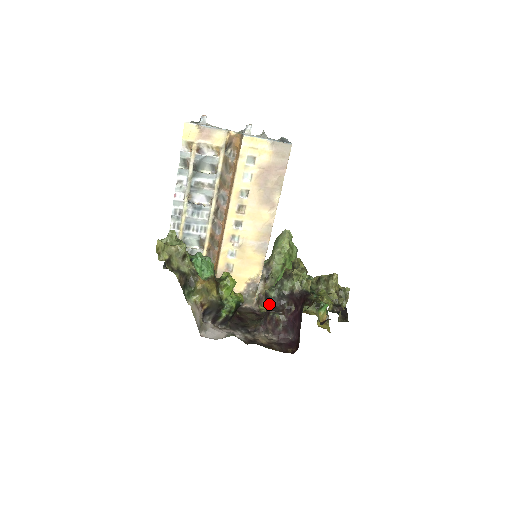
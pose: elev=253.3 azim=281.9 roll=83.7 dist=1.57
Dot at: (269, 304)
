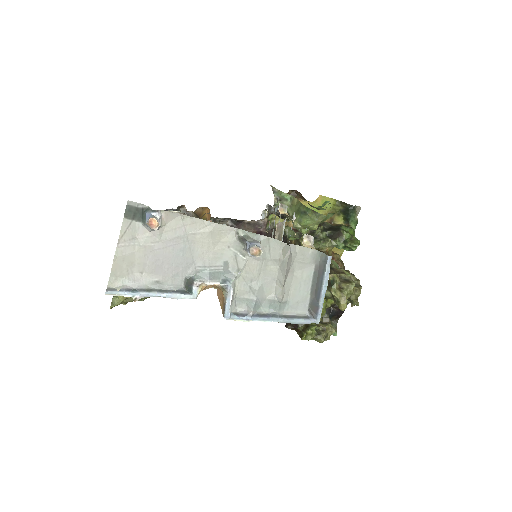
Dot at: occluded
